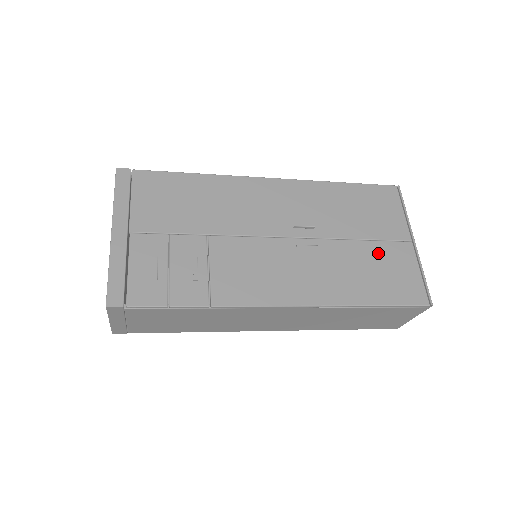
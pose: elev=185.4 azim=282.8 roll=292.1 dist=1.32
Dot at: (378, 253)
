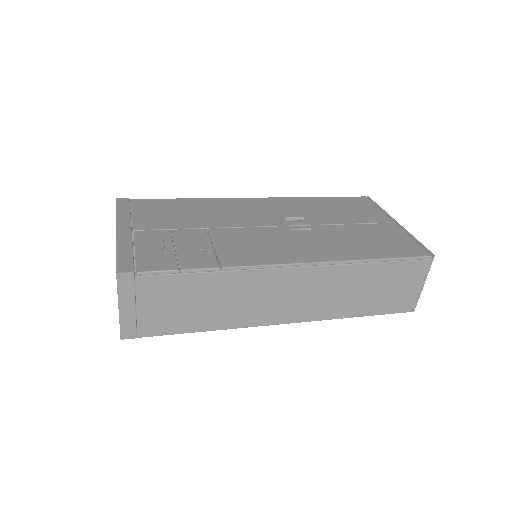
Dot at: (368, 230)
